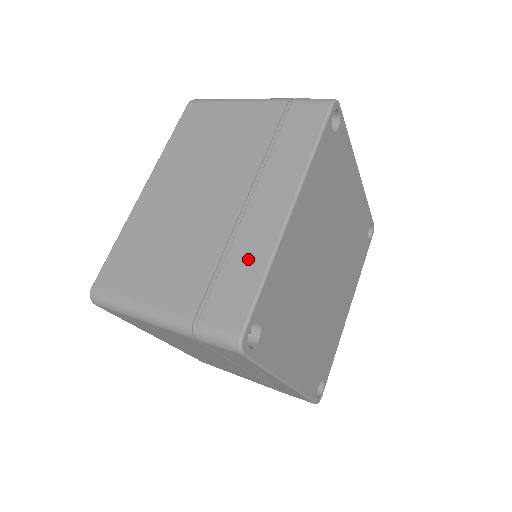
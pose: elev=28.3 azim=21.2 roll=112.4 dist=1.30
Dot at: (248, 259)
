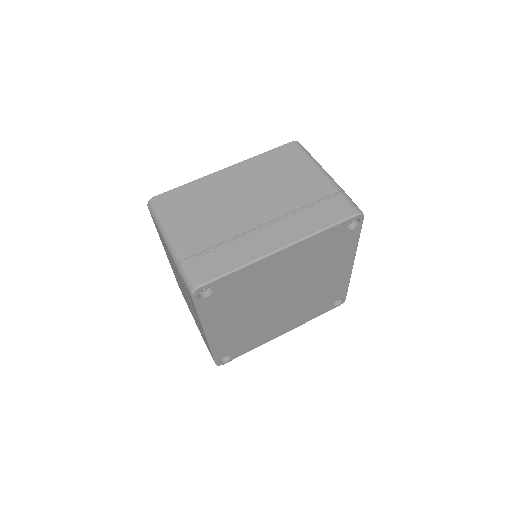
Dot at: (237, 254)
